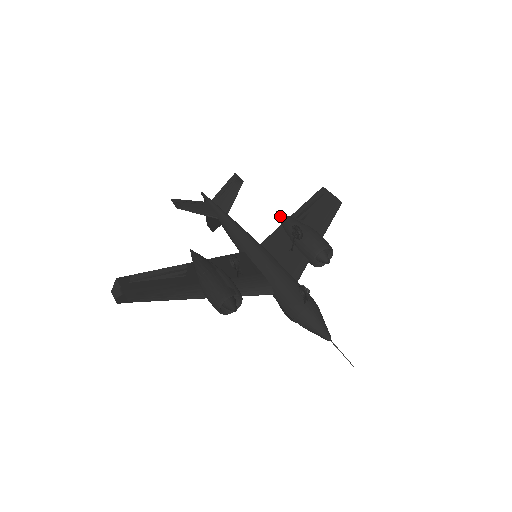
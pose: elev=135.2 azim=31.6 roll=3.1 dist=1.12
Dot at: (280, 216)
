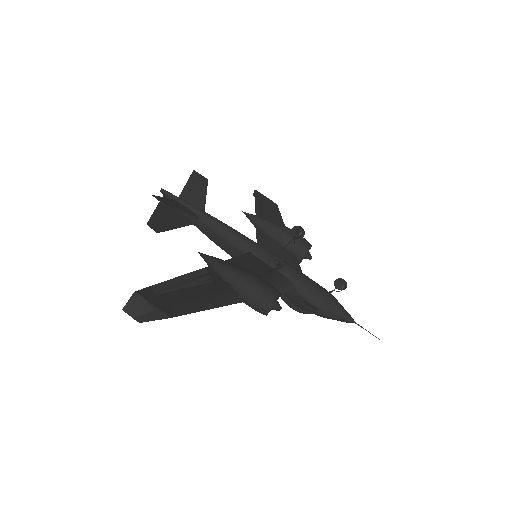
Dot at: (253, 217)
